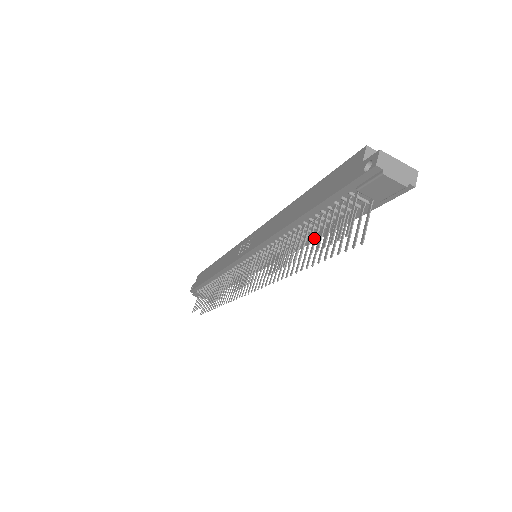
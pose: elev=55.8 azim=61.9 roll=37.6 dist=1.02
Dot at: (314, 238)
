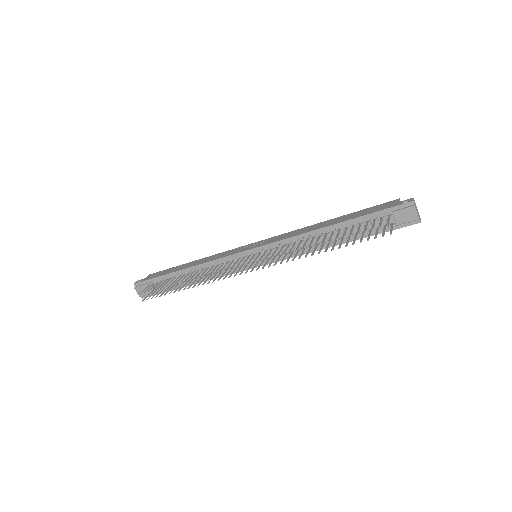
Dot at: (351, 231)
